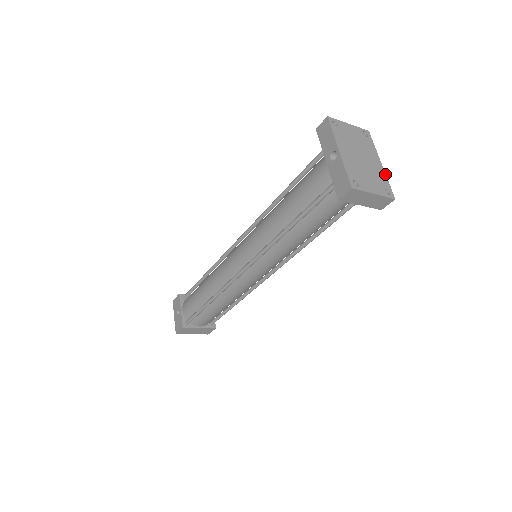
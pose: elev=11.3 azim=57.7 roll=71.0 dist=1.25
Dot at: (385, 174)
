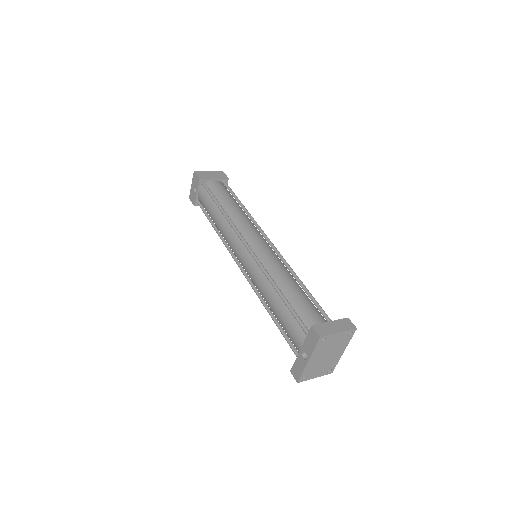
Dot at: occluded
